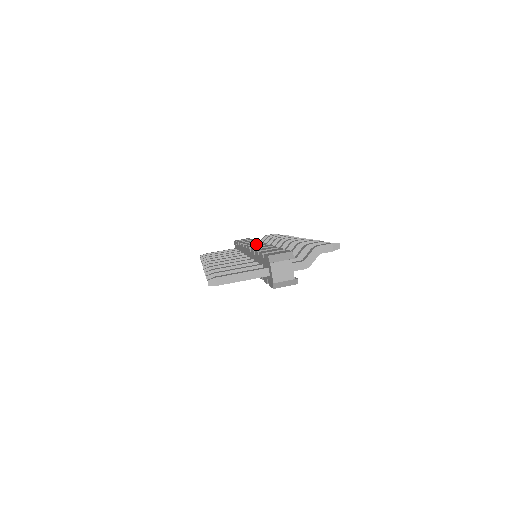
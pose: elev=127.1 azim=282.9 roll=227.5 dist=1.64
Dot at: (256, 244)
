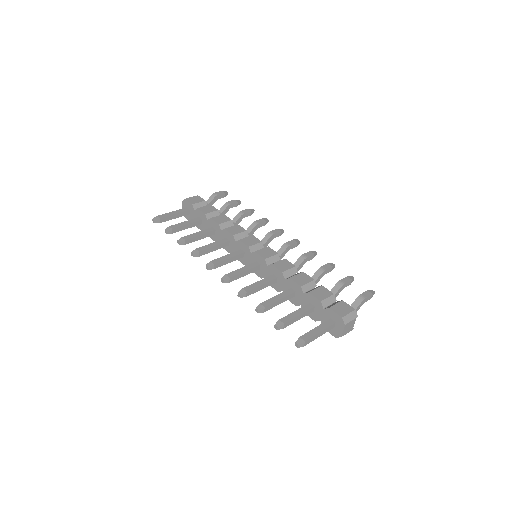
Dot at: (256, 244)
